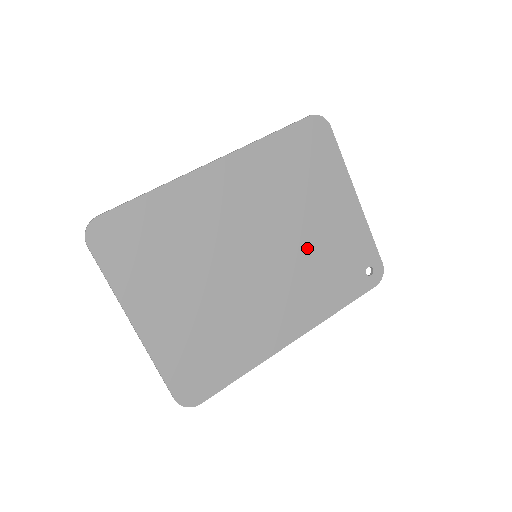
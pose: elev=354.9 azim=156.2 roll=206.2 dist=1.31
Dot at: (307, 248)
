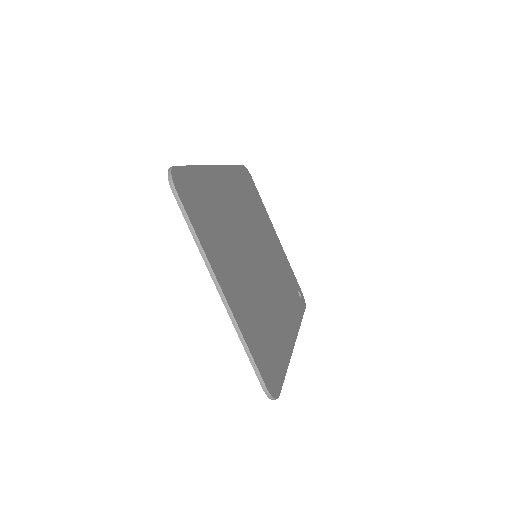
Dot at: (273, 262)
